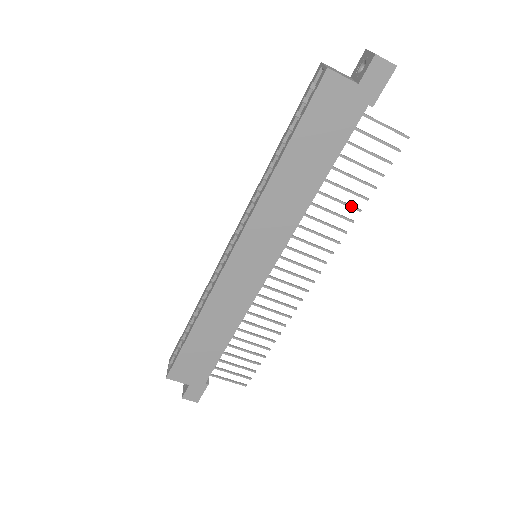
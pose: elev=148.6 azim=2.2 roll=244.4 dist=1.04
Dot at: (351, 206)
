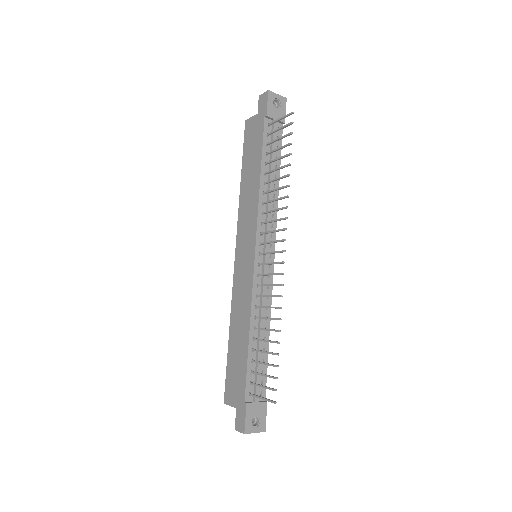
Dot at: (283, 176)
